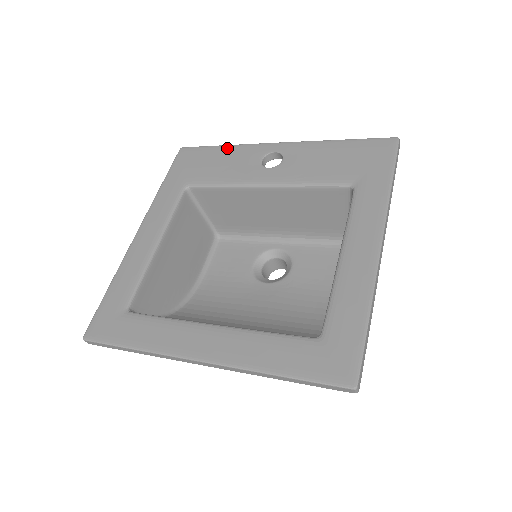
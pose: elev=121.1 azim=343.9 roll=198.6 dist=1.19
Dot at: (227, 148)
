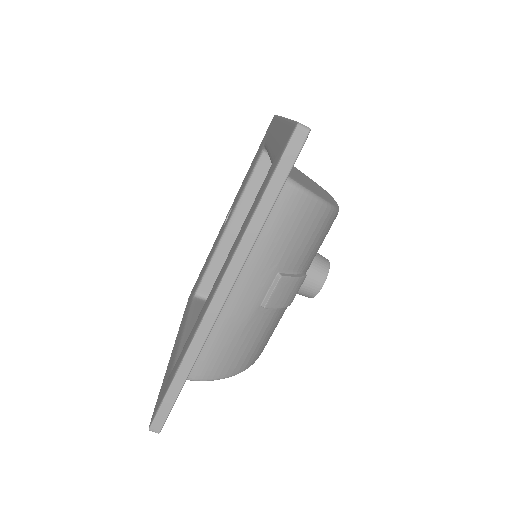
Dot at: (208, 255)
